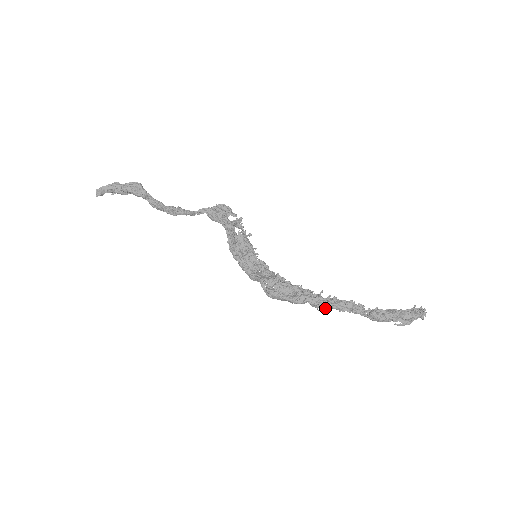
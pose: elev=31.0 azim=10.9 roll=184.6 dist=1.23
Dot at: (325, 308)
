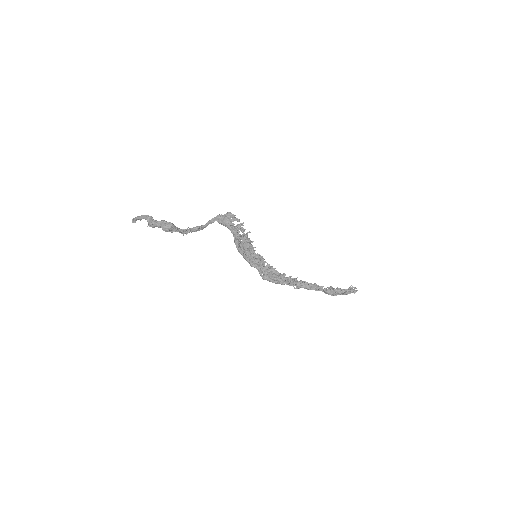
Dot at: (299, 287)
